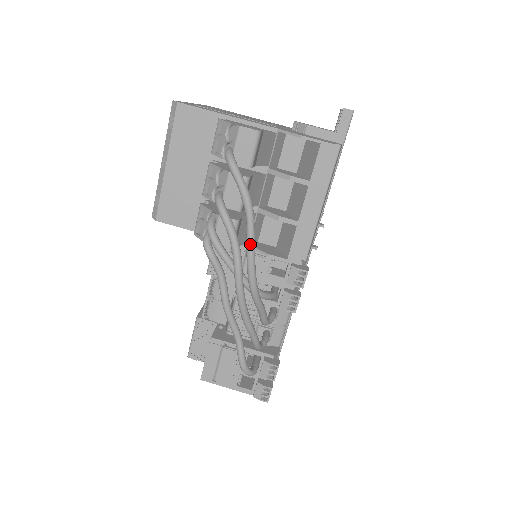
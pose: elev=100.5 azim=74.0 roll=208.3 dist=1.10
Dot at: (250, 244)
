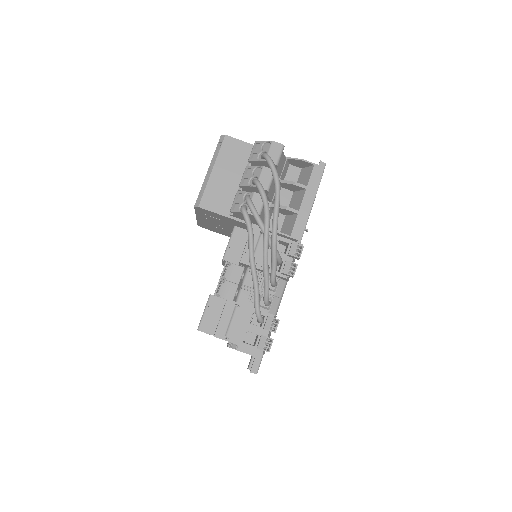
Dot at: (277, 206)
